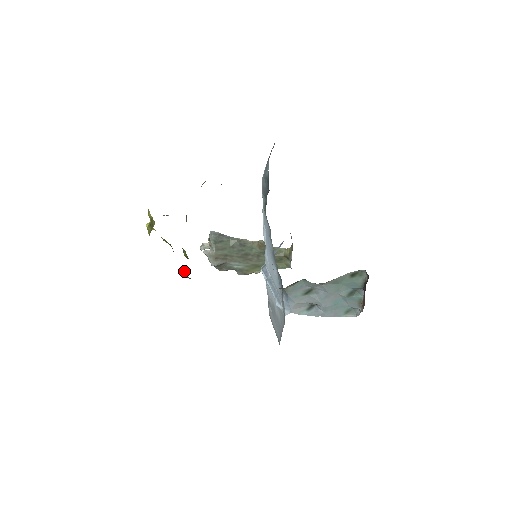
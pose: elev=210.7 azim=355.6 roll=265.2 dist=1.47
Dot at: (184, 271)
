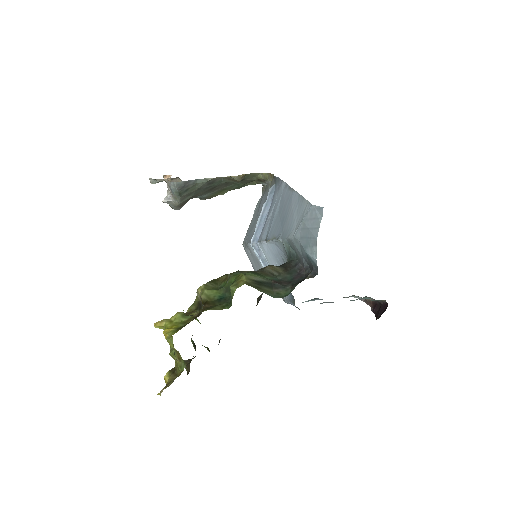
Dot at: (204, 346)
